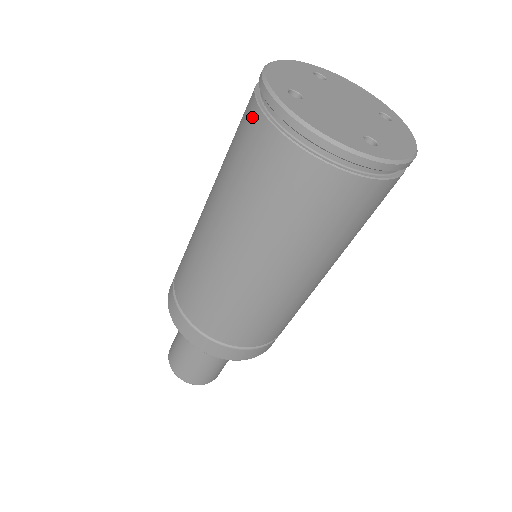
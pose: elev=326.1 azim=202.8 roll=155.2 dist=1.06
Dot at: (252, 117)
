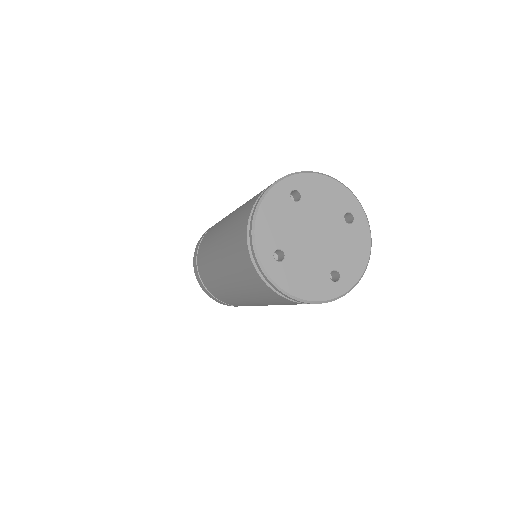
Dot at: (249, 265)
